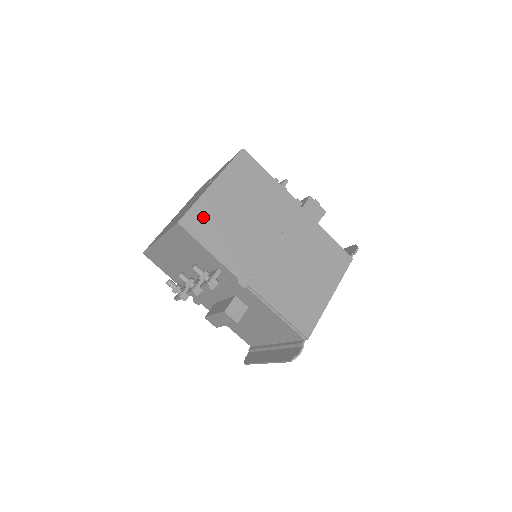
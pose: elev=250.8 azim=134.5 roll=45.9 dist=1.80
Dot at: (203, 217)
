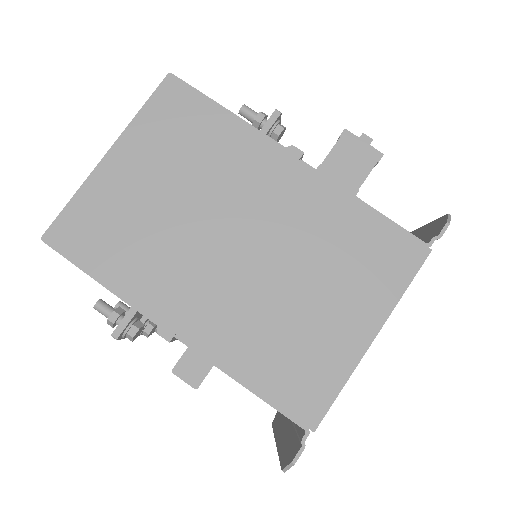
Dot at: (88, 220)
